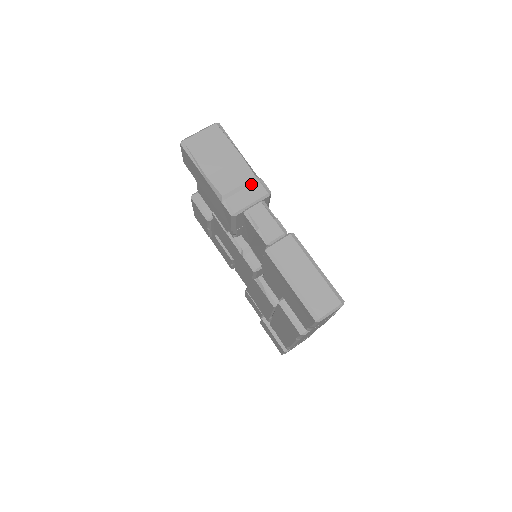
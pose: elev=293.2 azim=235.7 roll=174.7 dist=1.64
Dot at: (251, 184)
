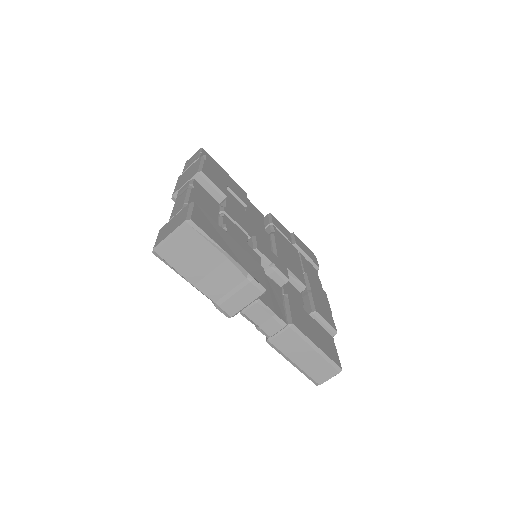
Dot at: (243, 287)
